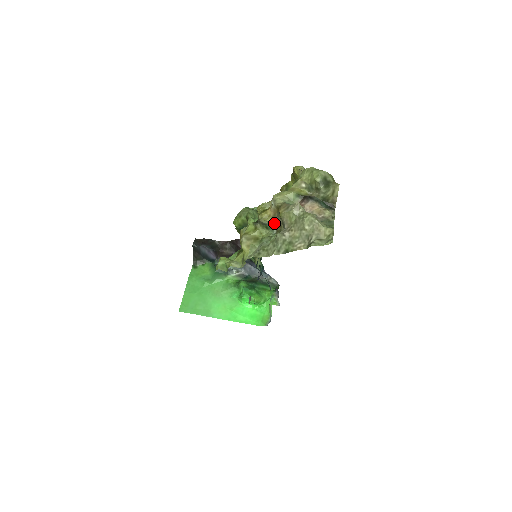
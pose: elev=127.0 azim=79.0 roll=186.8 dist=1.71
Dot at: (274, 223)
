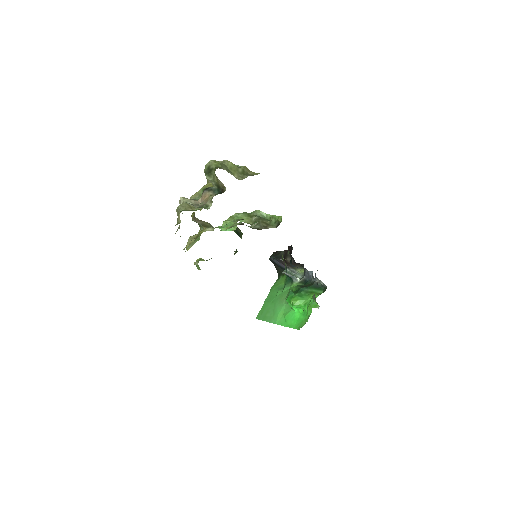
Dot at: (194, 220)
